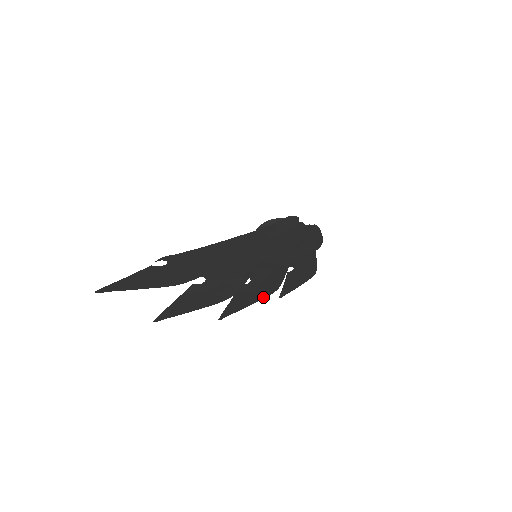
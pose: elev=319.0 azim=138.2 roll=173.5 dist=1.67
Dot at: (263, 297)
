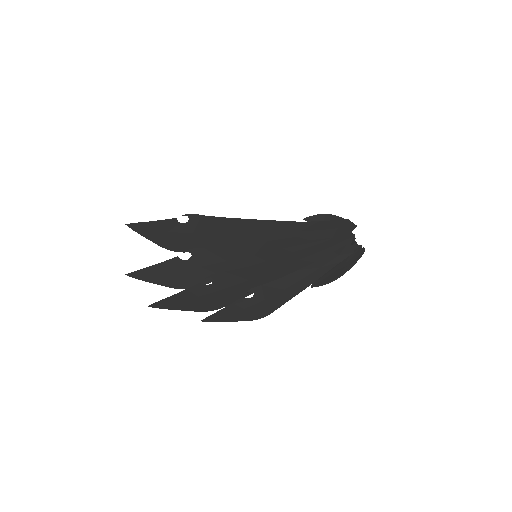
Dot at: (195, 309)
